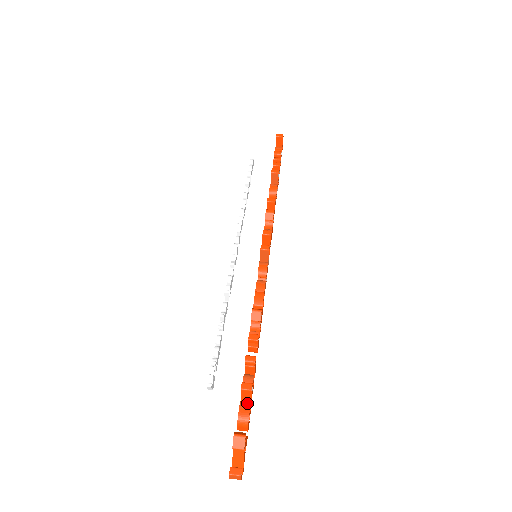
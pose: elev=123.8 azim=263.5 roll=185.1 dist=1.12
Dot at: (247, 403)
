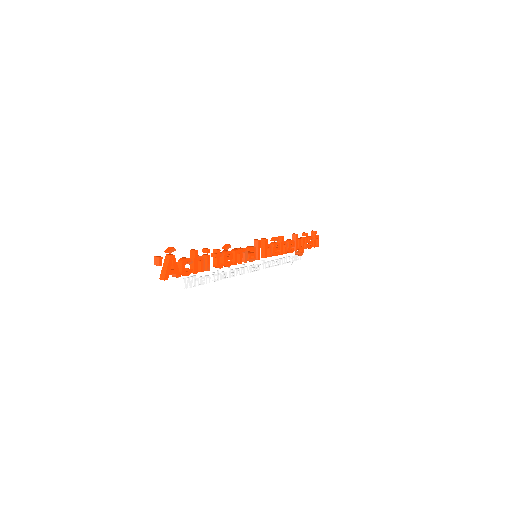
Dot at: (190, 258)
